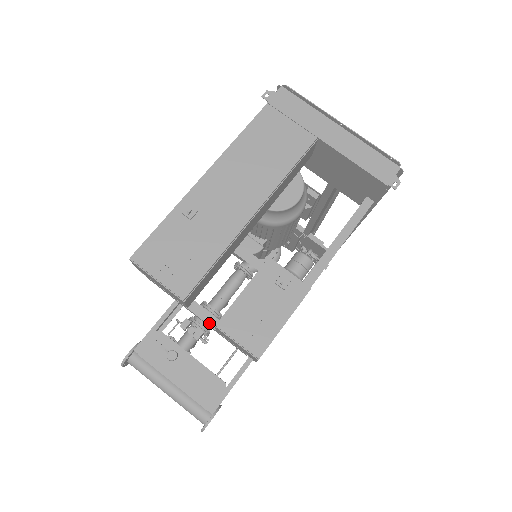
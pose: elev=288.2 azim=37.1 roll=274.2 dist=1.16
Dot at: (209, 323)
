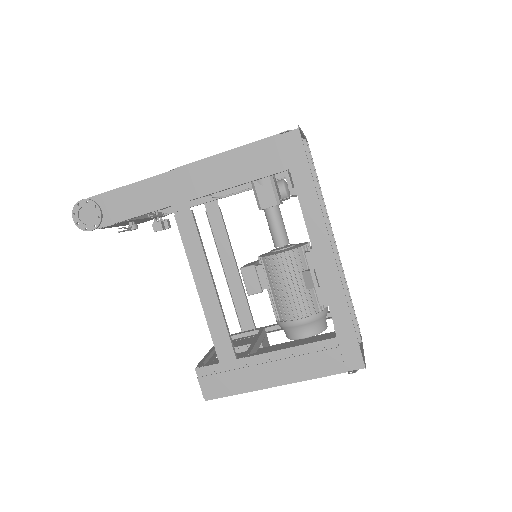
Dot at: (215, 354)
